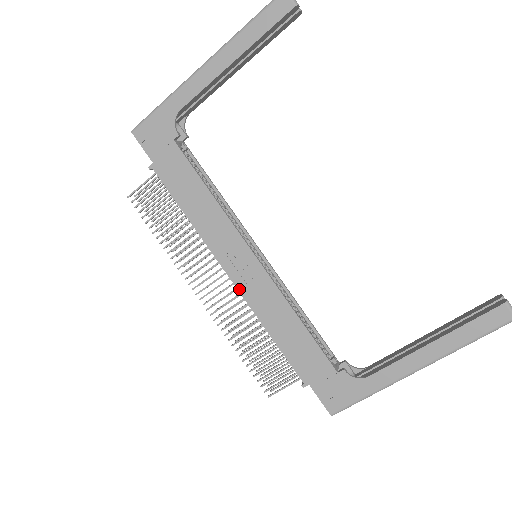
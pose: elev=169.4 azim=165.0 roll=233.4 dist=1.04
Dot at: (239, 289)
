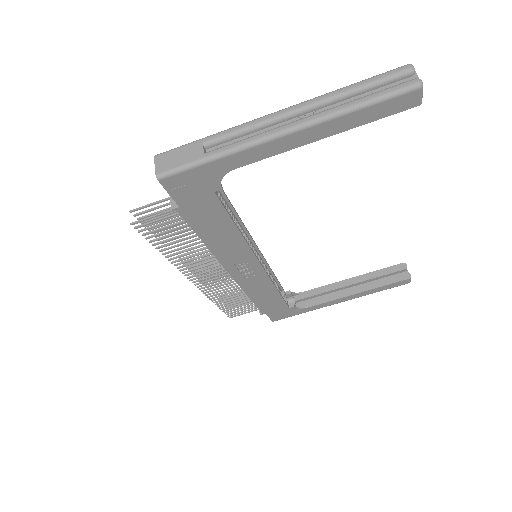
Dot at: (236, 280)
